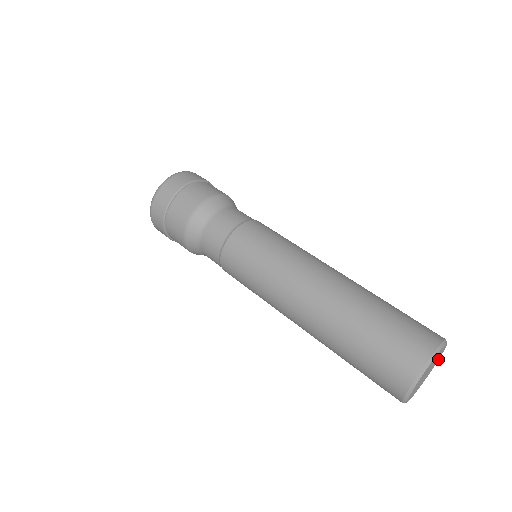
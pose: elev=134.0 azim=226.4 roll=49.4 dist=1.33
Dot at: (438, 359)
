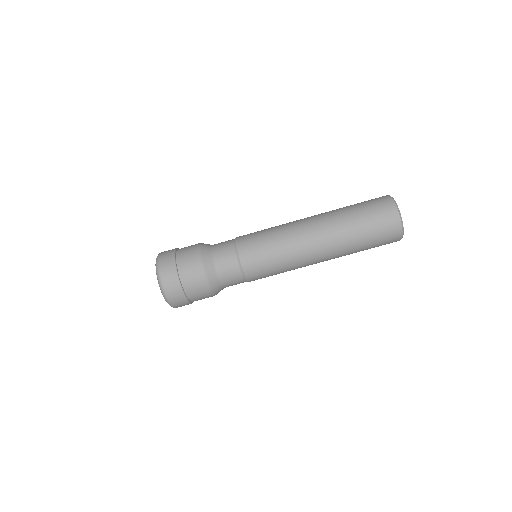
Dot at: occluded
